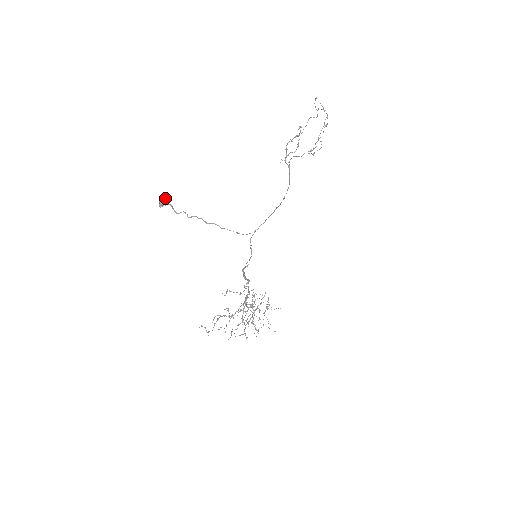
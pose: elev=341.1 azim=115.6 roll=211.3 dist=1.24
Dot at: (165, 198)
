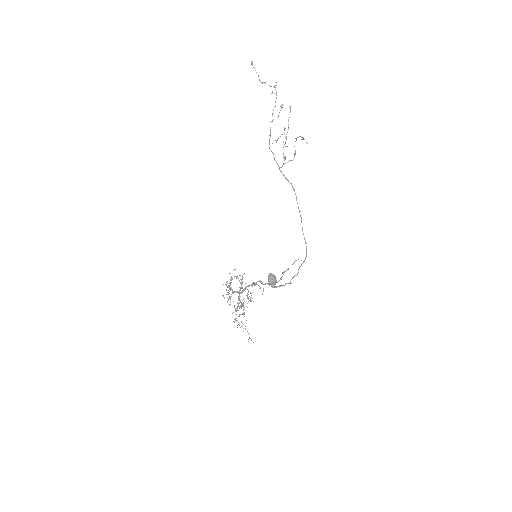
Dot at: occluded
